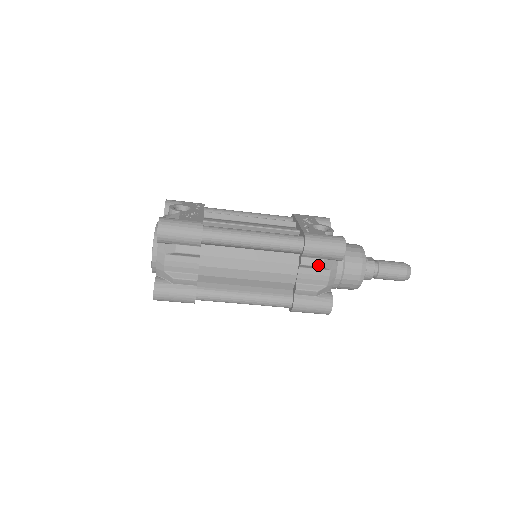
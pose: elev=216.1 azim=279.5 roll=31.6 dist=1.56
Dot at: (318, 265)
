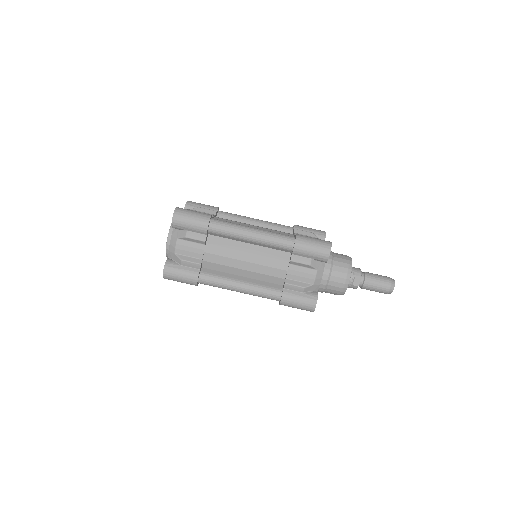
Dot at: (308, 232)
